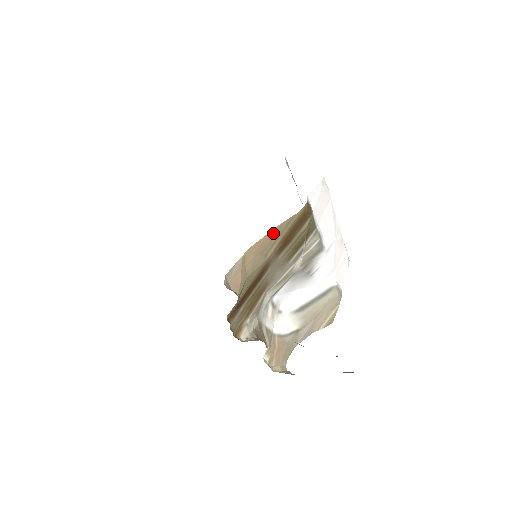
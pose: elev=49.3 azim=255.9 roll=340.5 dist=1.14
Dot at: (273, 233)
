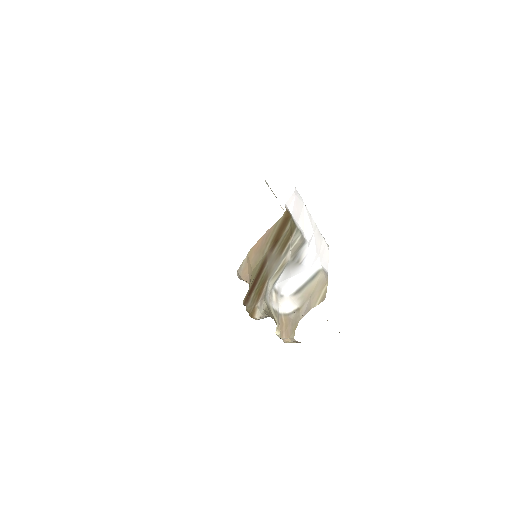
Dot at: (265, 236)
